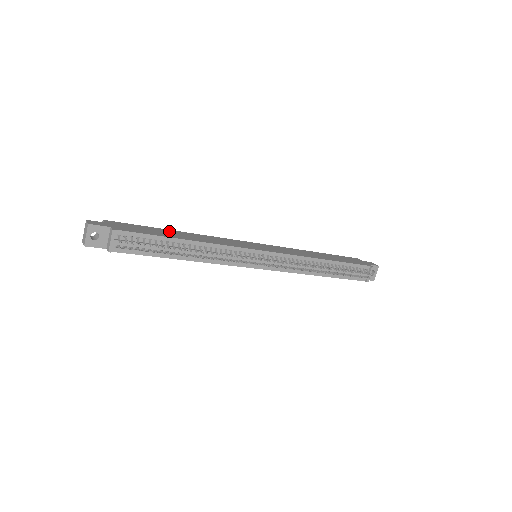
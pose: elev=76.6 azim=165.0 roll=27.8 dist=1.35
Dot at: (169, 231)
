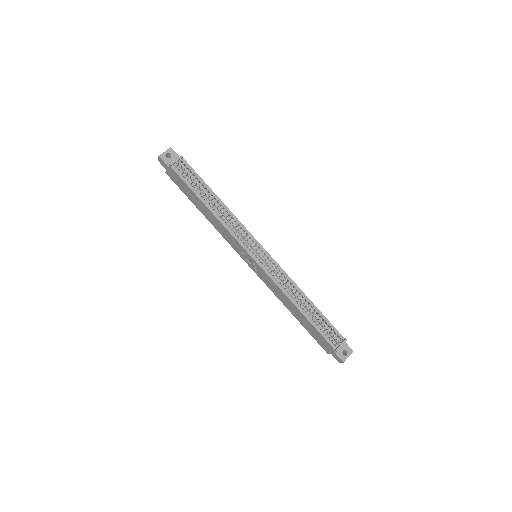
Dot at: occluded
